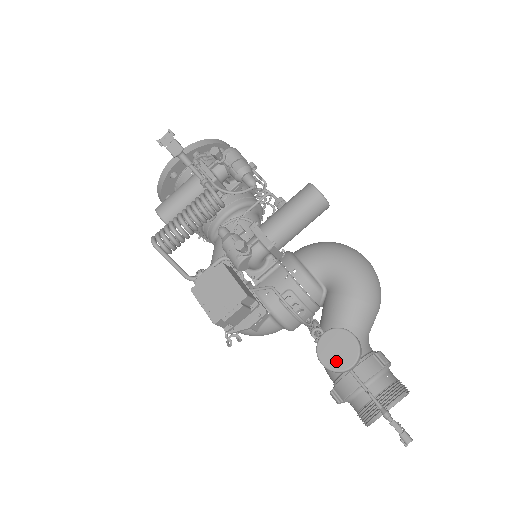
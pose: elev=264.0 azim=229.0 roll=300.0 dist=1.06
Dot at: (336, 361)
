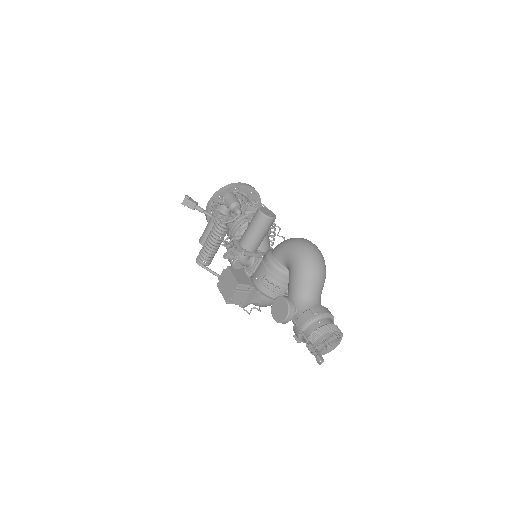
Dot at: (279, 317)
